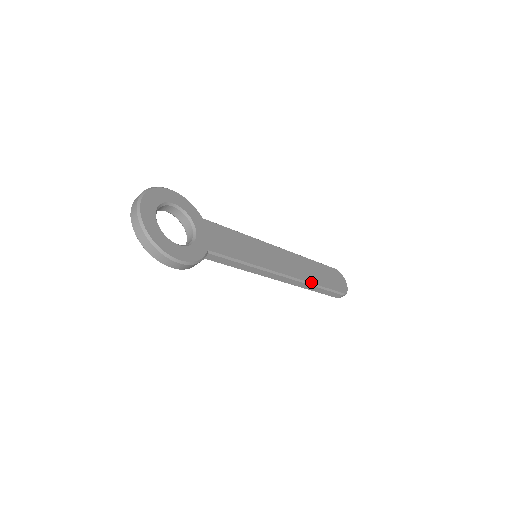
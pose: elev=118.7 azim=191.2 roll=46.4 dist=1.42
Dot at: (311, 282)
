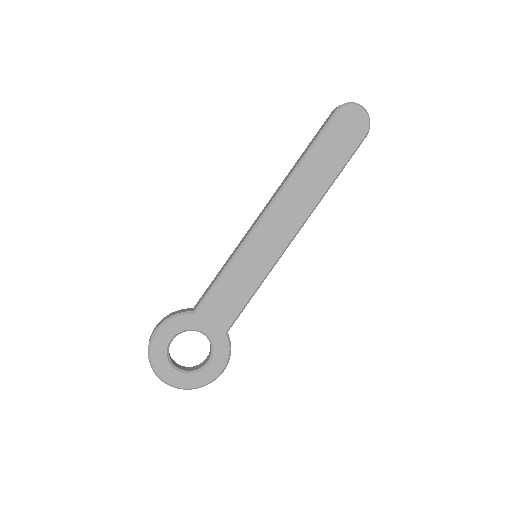
Dot at: (322, 195)
